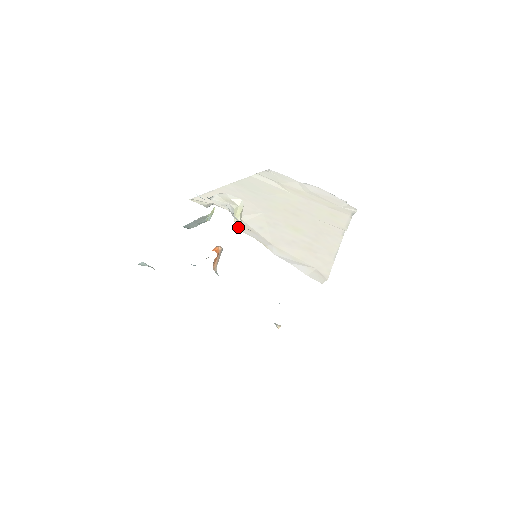
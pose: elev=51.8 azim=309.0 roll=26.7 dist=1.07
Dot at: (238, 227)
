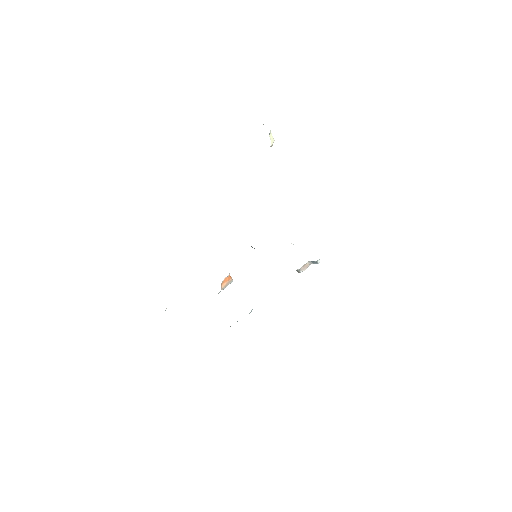
Dot at: (270, 135)
